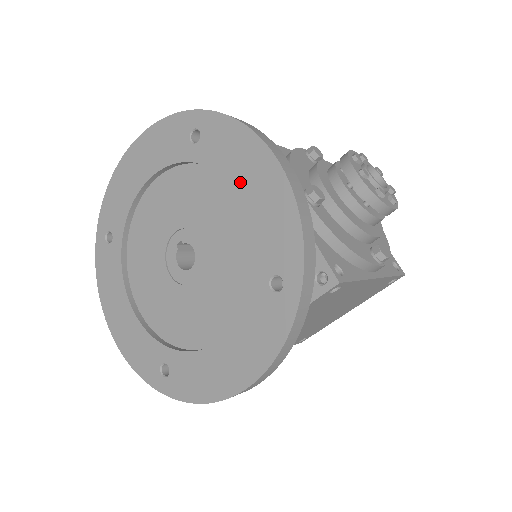
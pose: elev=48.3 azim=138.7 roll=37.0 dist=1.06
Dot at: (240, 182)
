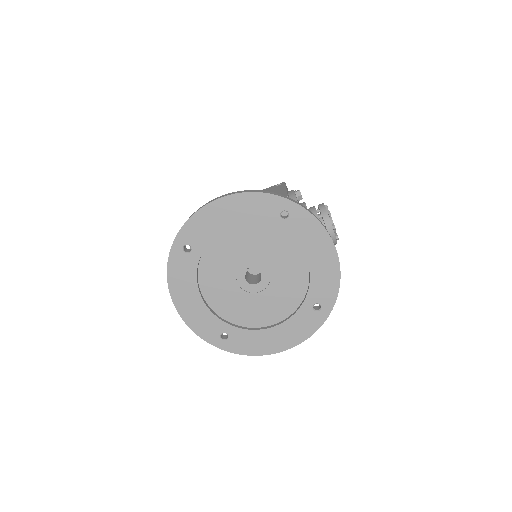
Dot at: (310, 253)
